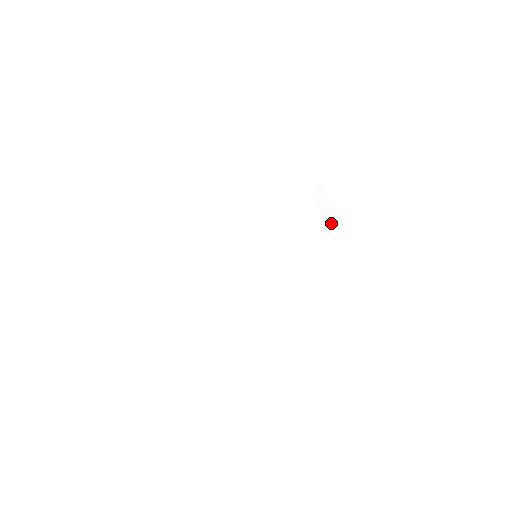
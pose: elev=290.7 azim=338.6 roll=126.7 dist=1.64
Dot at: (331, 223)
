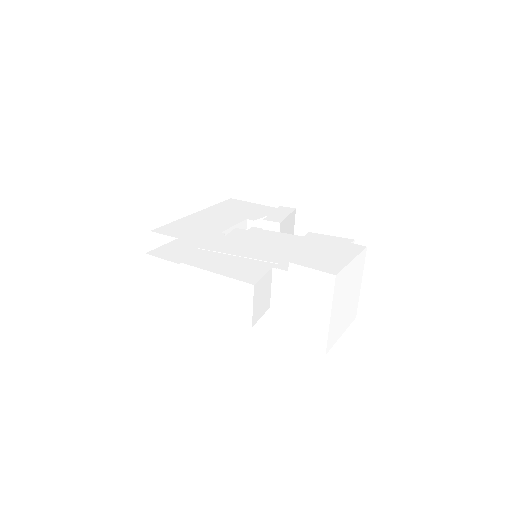
Dot at: occluded
